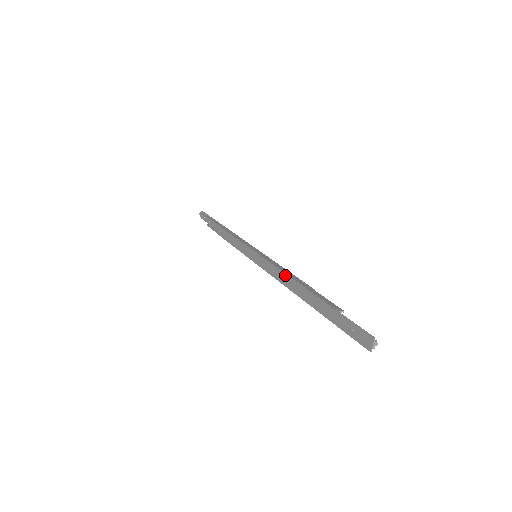
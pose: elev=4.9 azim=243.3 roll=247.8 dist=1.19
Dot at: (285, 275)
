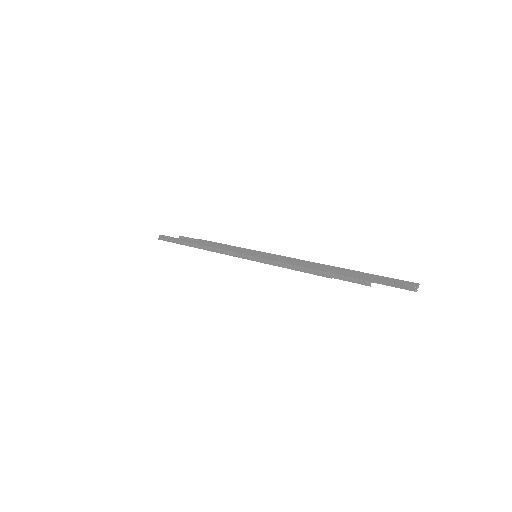
Dot at: (305, 261)
